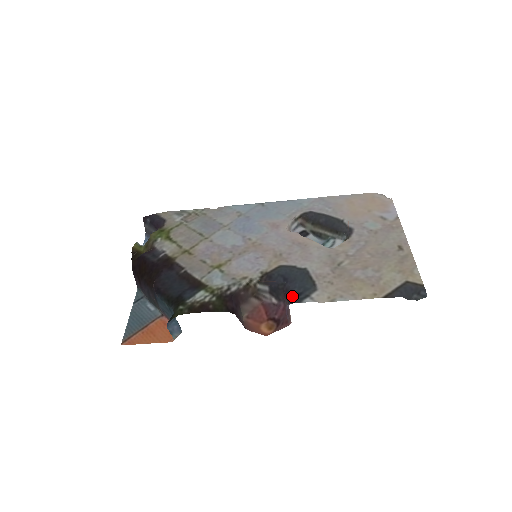
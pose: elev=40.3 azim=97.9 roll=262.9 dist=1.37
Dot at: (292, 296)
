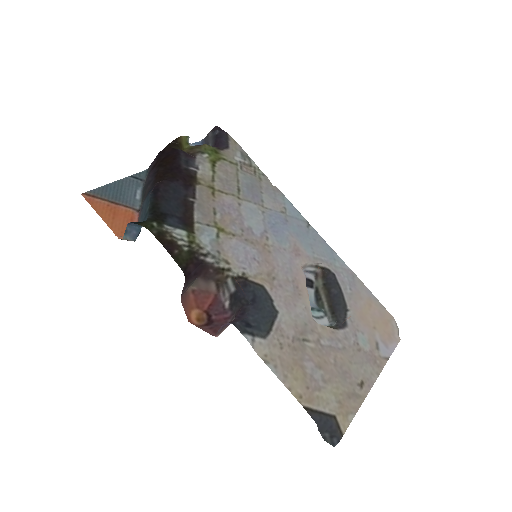
Dot at: (242, 320)
